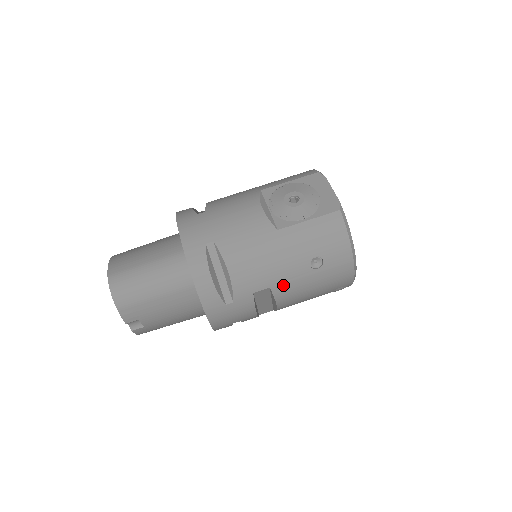
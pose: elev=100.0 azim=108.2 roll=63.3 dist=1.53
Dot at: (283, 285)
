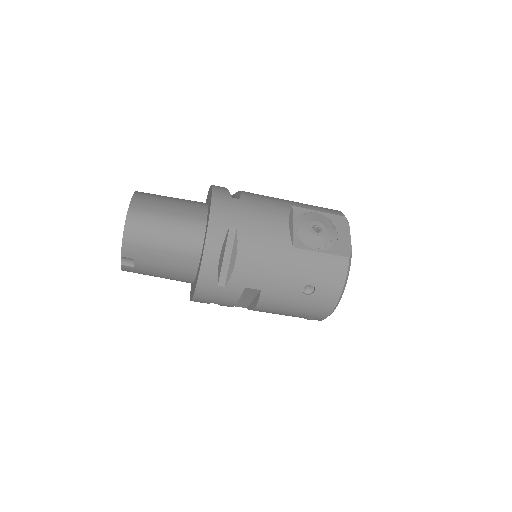
Dot at: (272, 293)
